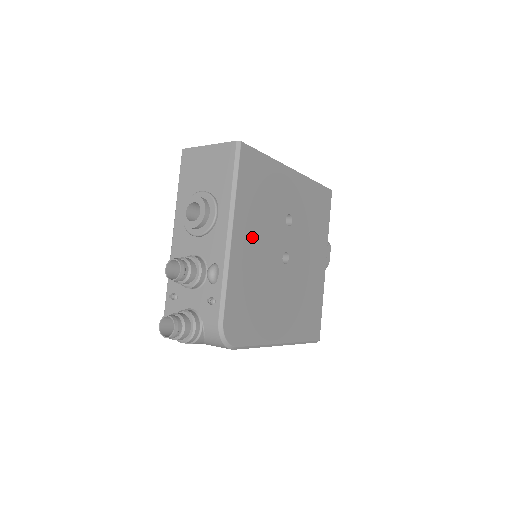
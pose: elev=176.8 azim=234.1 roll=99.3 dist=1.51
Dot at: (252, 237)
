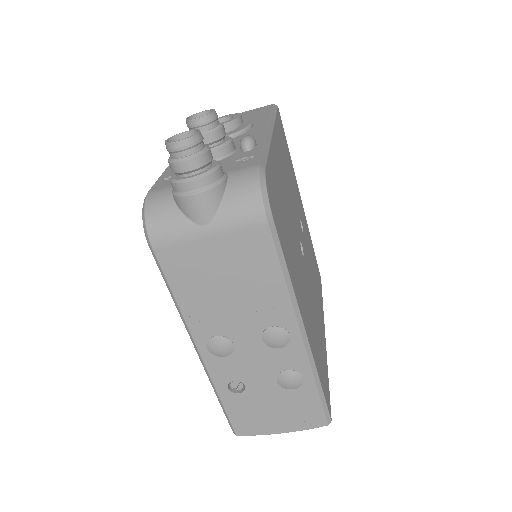
Dot at: (283, 170)
